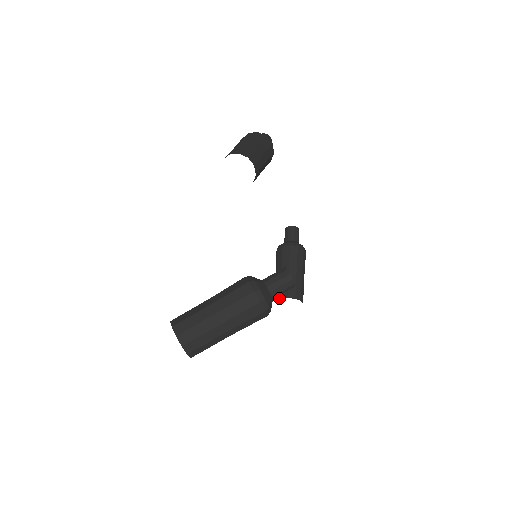
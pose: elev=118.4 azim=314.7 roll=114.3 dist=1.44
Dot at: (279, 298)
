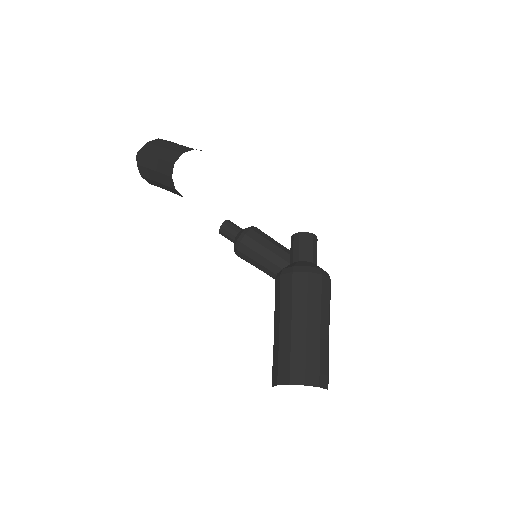
Dot at: occluded
